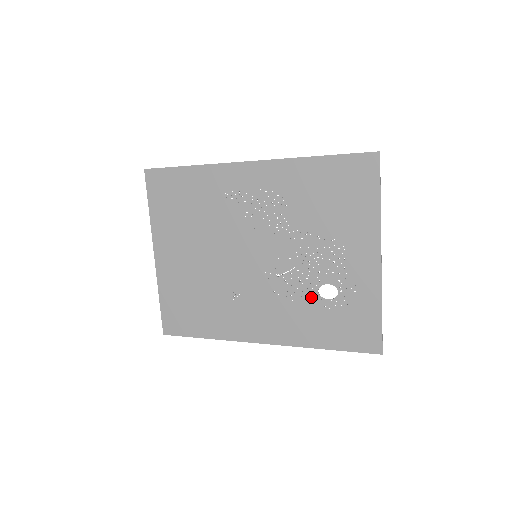
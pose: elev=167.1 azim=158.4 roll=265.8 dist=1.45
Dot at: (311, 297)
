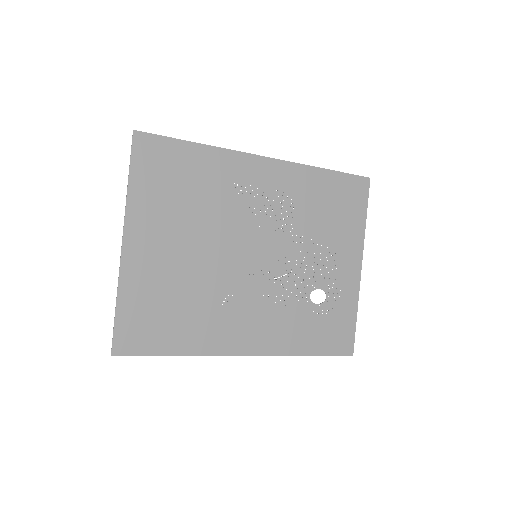
Dot at: (303, 302)
